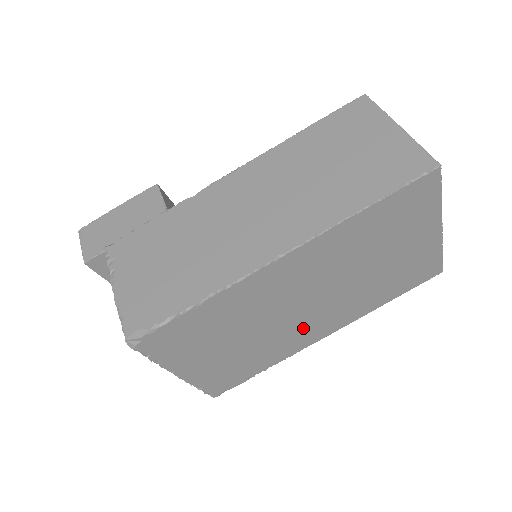
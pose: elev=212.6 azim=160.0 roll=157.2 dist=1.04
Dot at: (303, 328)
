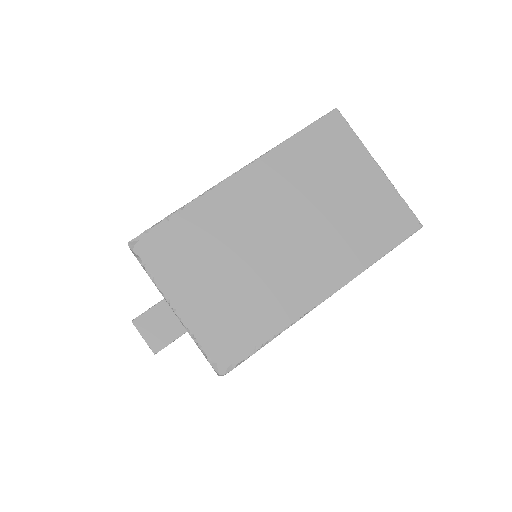
Dot at: (293, 273)
